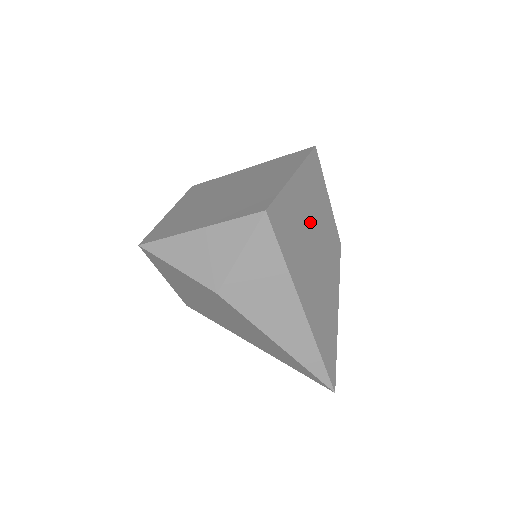
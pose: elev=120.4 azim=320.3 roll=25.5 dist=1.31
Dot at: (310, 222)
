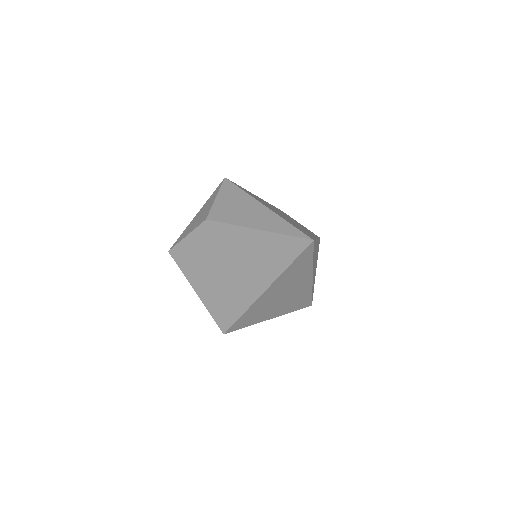
Dot at: occluded
